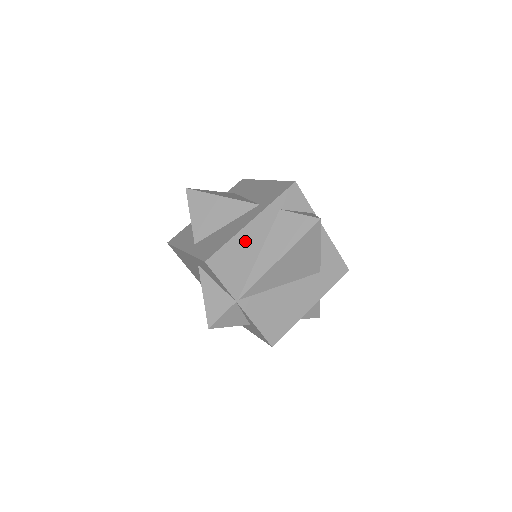
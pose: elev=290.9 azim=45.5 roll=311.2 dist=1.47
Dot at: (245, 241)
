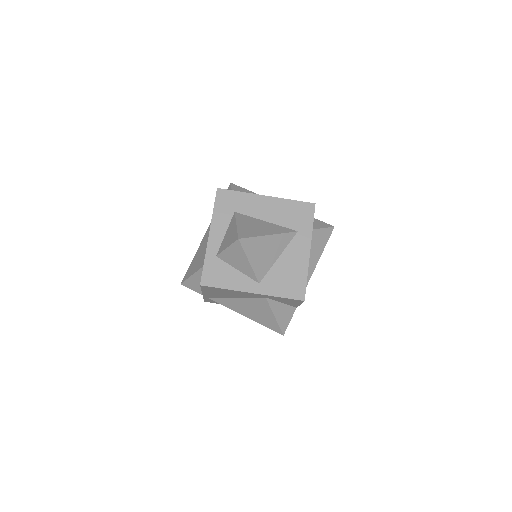
Dot at: occluded
